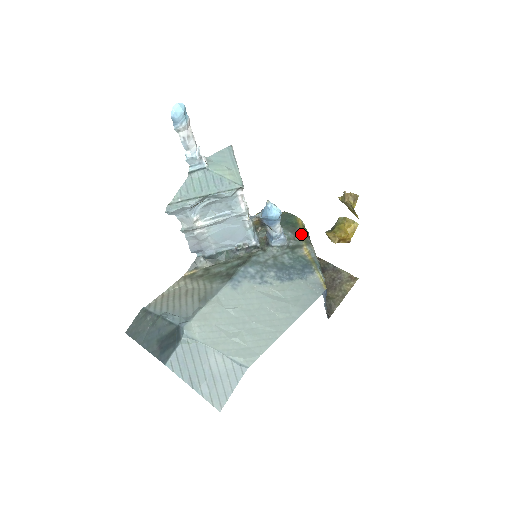
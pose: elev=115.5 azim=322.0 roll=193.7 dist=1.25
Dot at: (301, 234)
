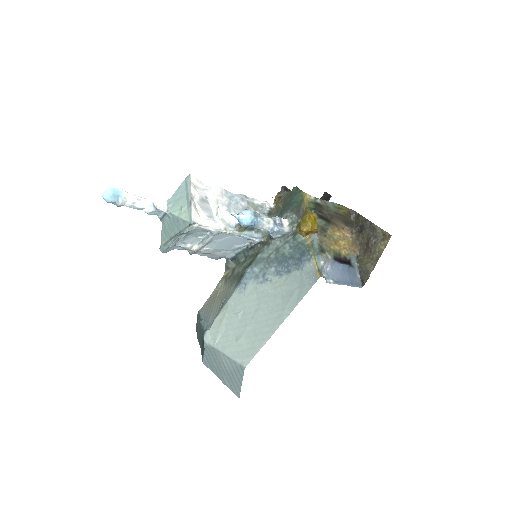
Dot at: occluded
